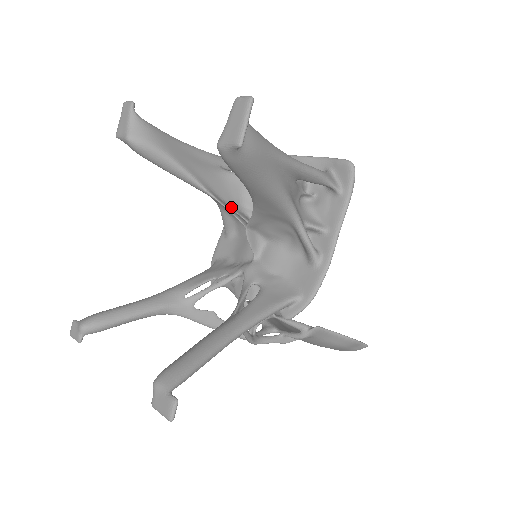
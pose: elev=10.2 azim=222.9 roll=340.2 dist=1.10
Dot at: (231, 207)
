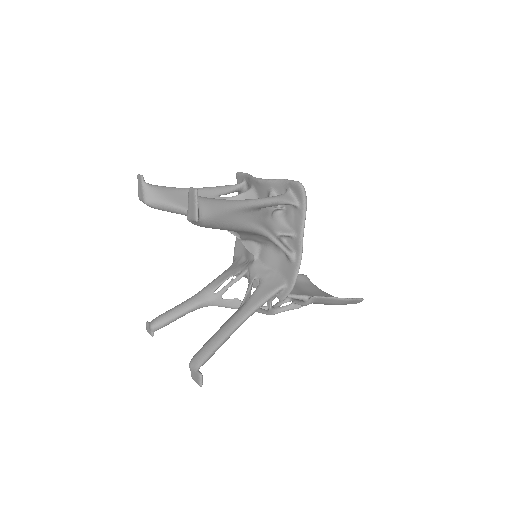
Dot at: occluded
